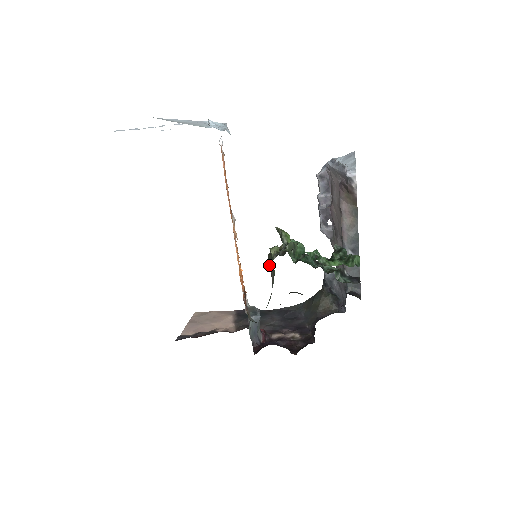
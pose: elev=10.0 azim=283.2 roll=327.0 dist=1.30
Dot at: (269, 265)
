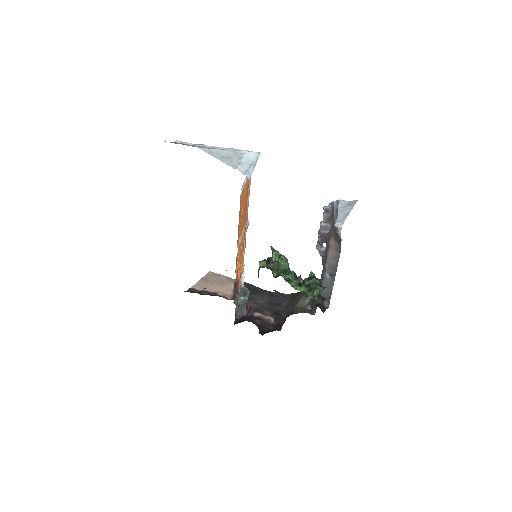
Dot at: (258, 270)
